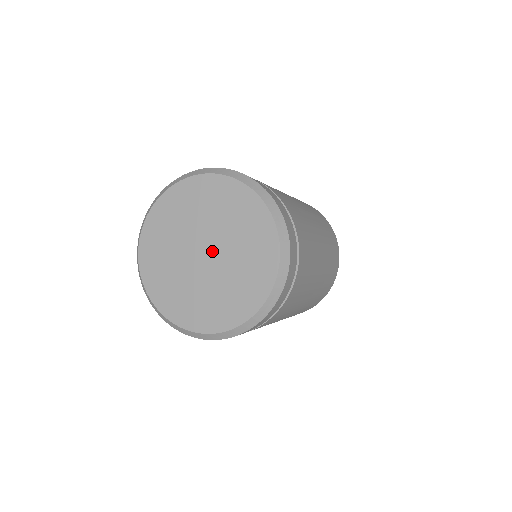
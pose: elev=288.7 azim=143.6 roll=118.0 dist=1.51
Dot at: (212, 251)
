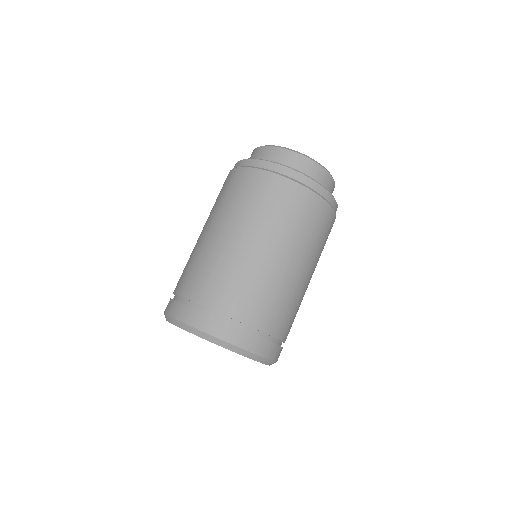
Dot at: occluded
